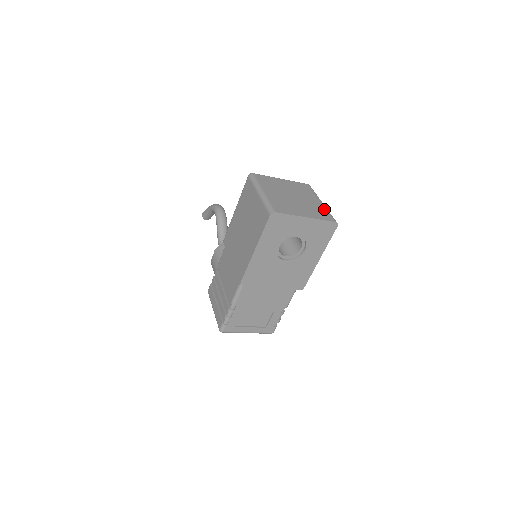
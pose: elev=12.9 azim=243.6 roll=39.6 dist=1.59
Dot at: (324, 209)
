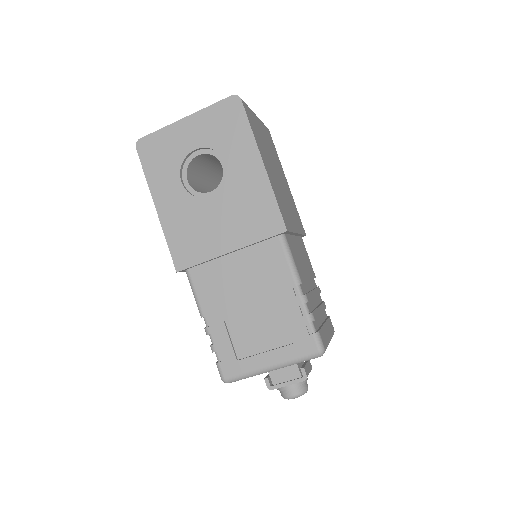
Dot at: occluded
